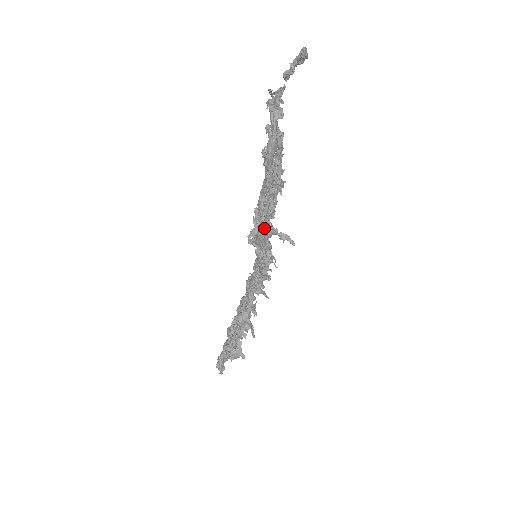
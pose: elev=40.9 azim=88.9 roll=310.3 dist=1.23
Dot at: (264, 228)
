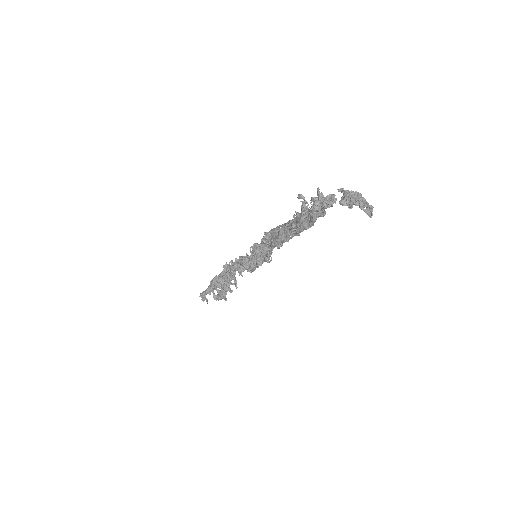
Dot at: (271, 250)
